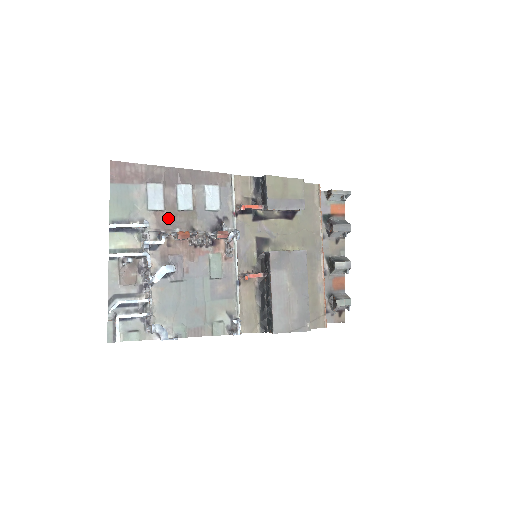
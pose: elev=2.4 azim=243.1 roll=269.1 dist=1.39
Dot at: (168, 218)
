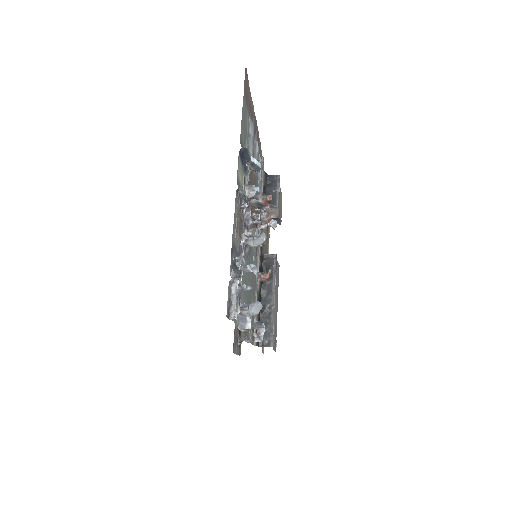
Dot at: (251, 172)
